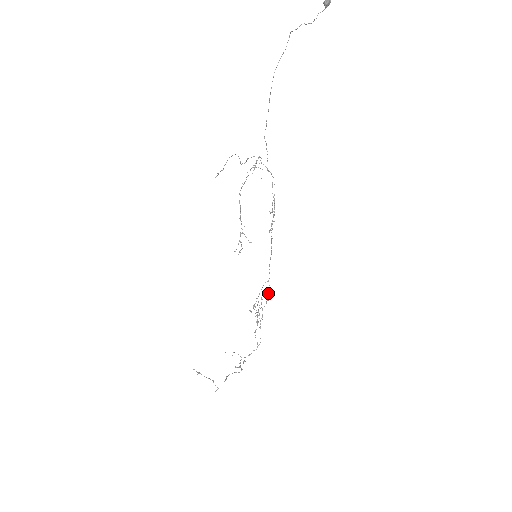
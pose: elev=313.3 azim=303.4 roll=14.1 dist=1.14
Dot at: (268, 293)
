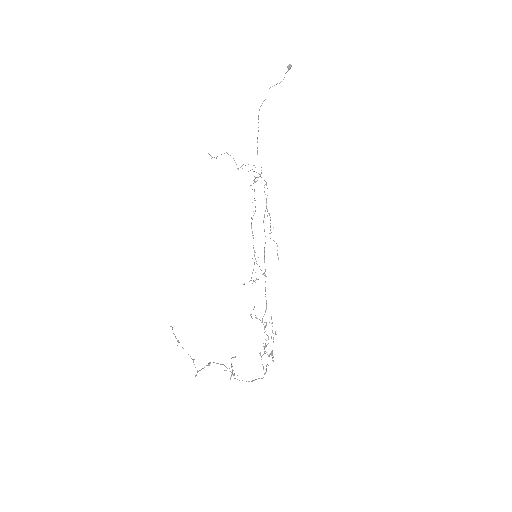
Dot at: (265, 288)
